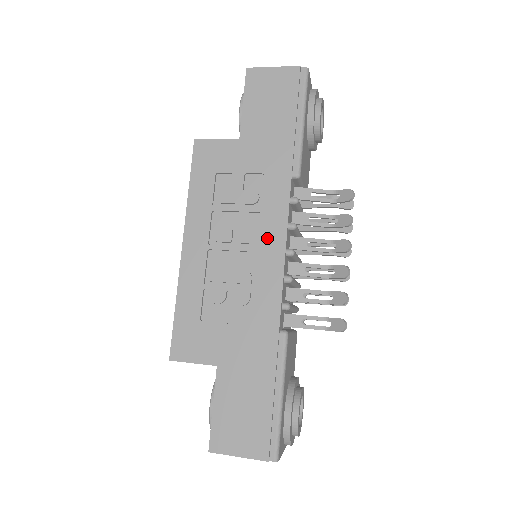
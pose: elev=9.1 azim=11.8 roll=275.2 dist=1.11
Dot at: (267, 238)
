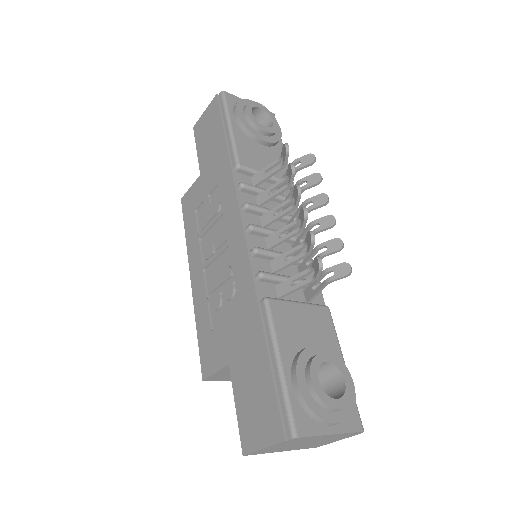
Dot at: (230, 229)
